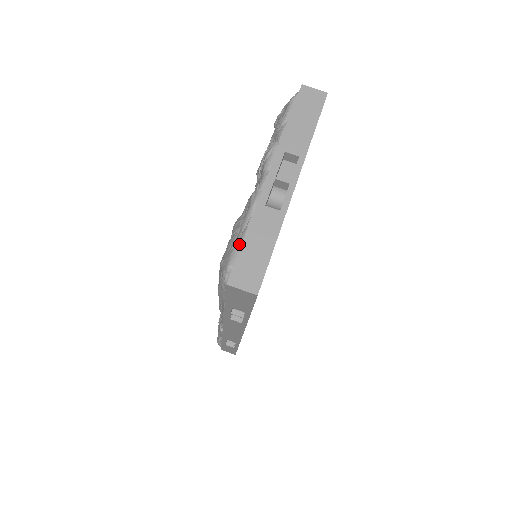
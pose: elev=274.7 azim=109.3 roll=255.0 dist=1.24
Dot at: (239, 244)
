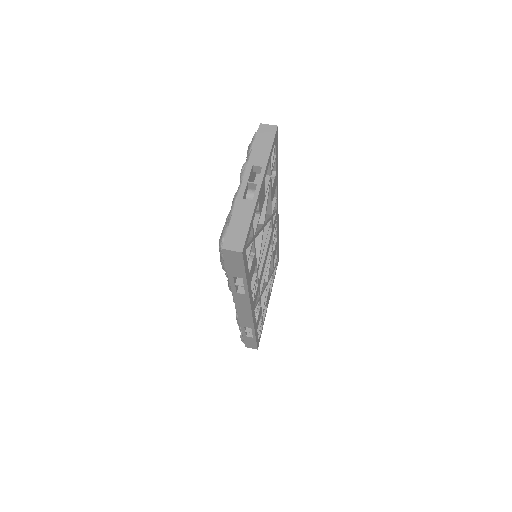
Dot at: (228, 225)
